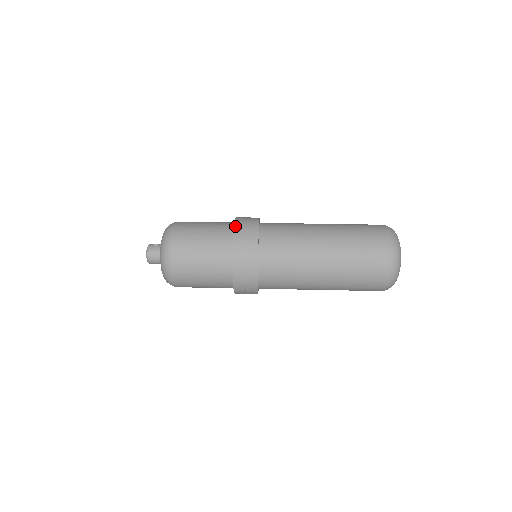
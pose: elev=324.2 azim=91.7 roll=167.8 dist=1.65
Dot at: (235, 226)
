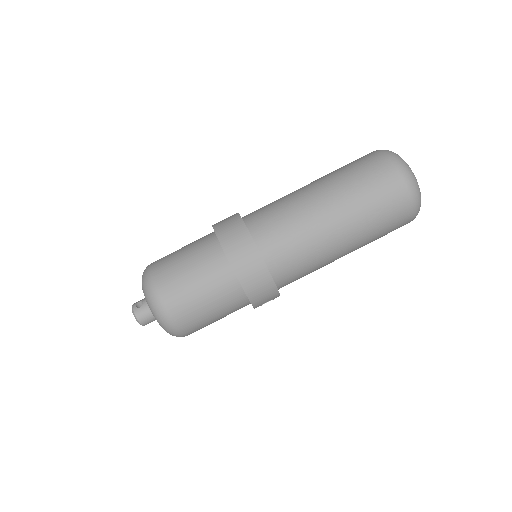
Dot at: (222, 245)
